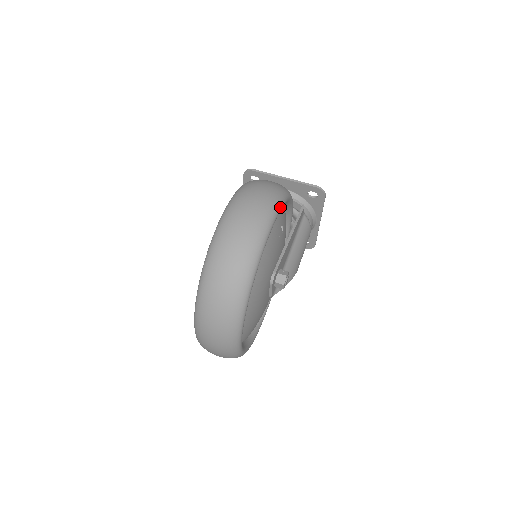
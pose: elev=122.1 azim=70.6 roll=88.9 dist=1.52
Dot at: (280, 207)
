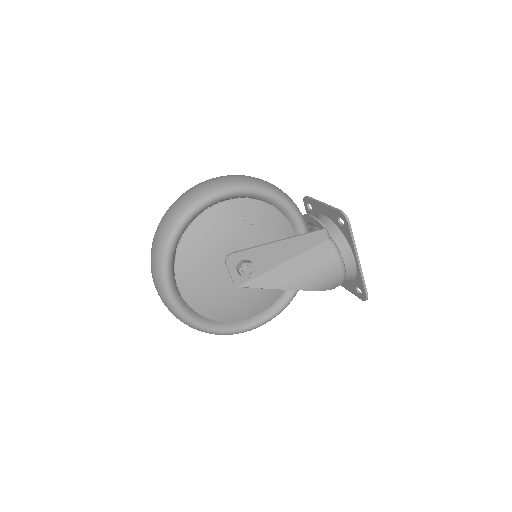
Dot at: (238, 188)
